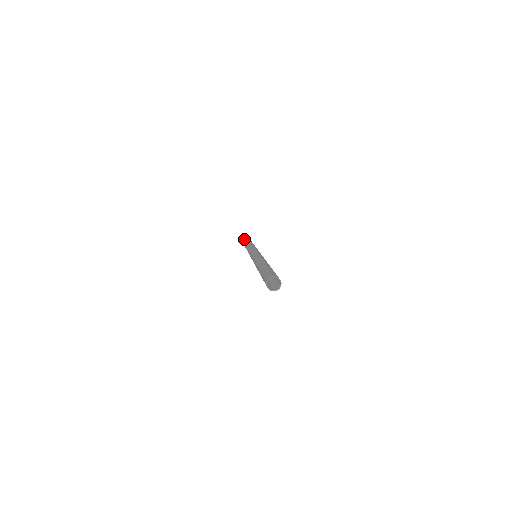
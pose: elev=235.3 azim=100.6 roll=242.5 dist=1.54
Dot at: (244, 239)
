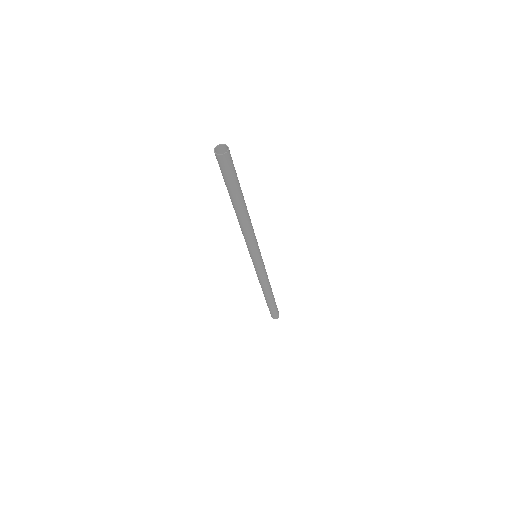
Dot at: occluded
